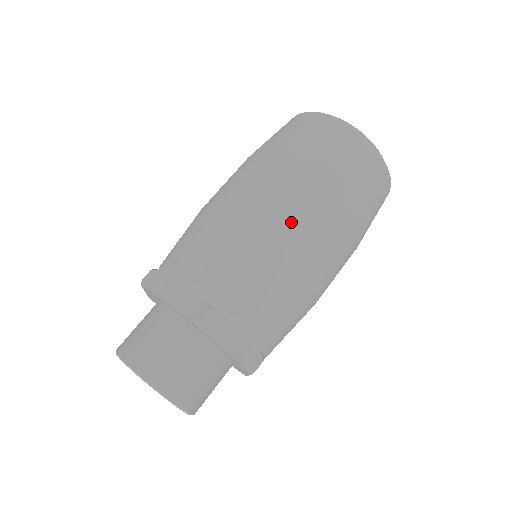
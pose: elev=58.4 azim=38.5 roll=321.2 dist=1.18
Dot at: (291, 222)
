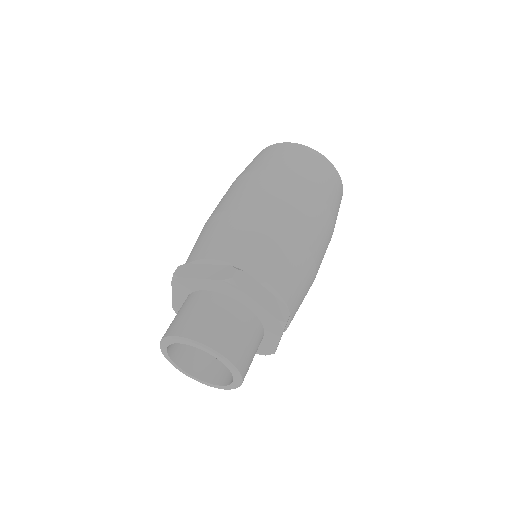
Dot at: (282, 205)
